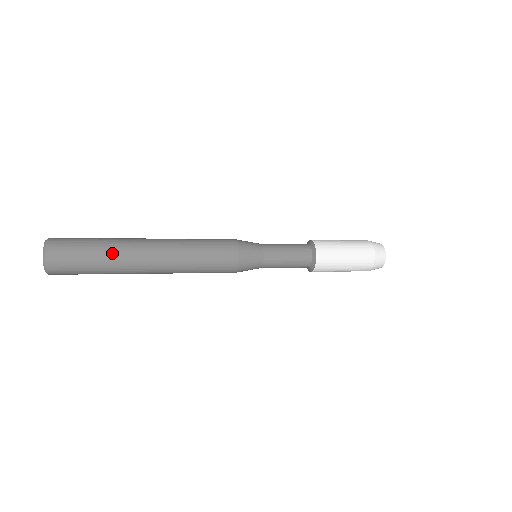
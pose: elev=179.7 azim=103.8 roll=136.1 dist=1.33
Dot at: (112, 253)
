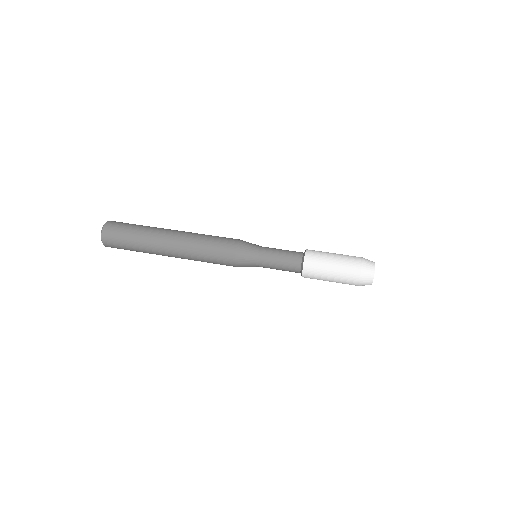
Dot at: (143, 240)
